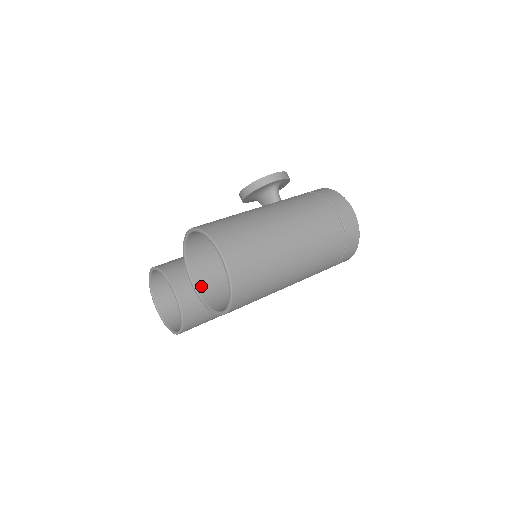
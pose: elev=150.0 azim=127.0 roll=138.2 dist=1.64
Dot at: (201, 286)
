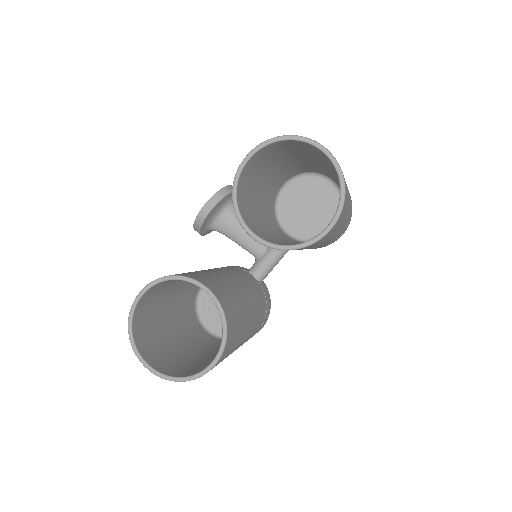
Dot at: (264, 238)
